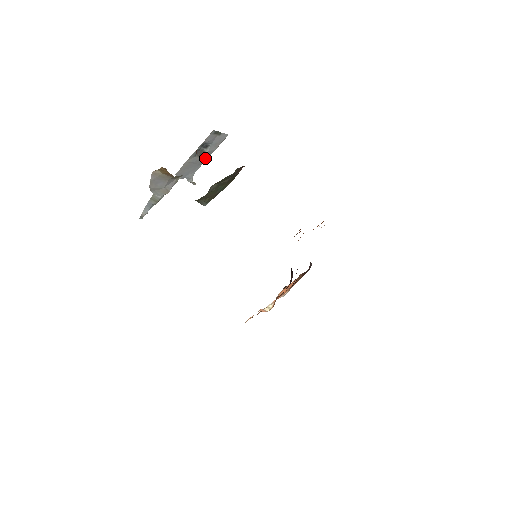
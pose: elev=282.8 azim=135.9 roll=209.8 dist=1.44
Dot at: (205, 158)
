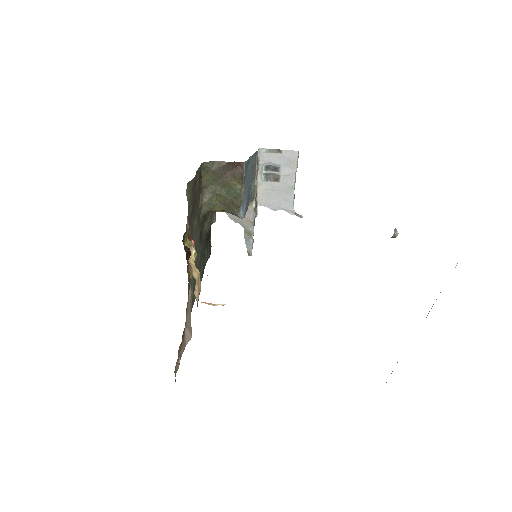
Dot at: (290, 184)
